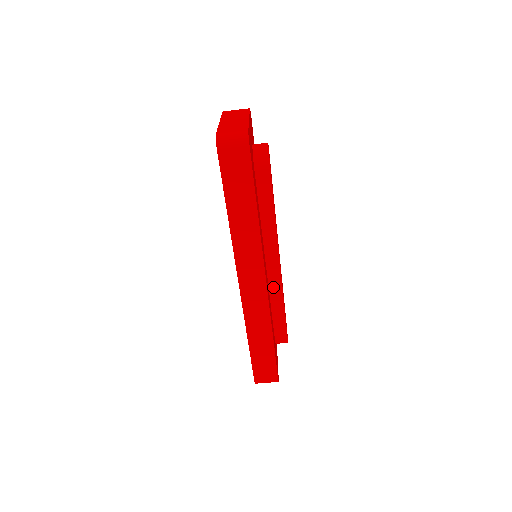
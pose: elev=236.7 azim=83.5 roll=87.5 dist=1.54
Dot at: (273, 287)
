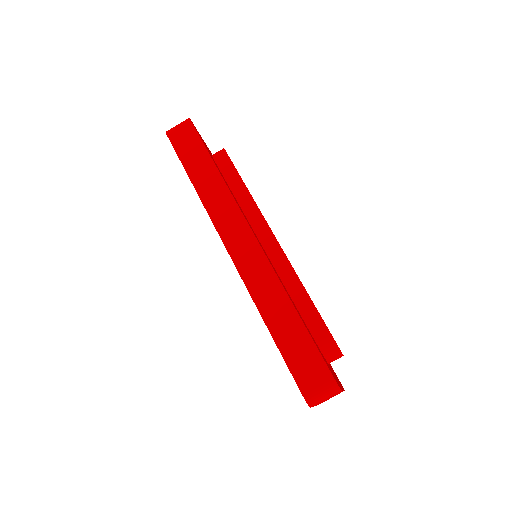
Dot at: (281, 270)
